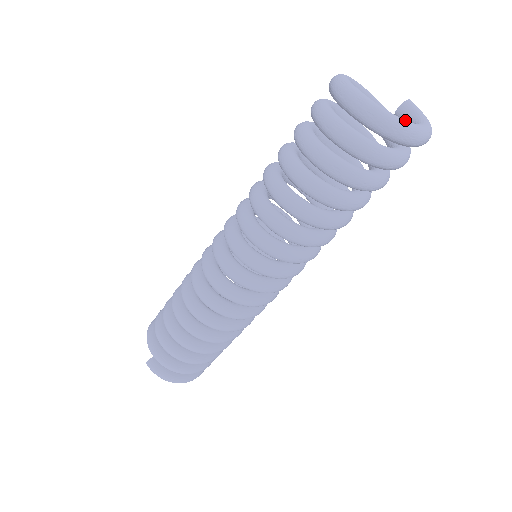
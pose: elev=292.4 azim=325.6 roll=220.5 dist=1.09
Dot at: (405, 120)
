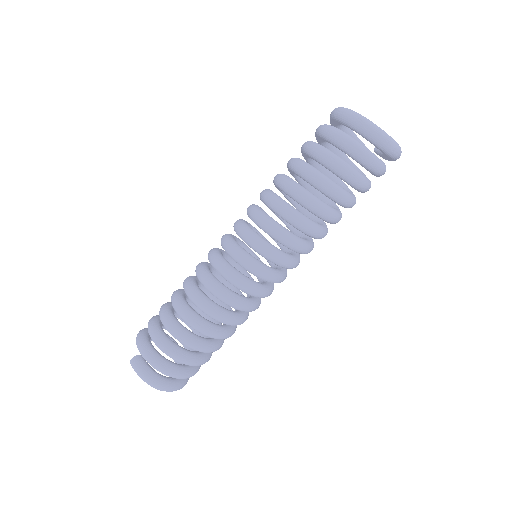
Dot at: occluded
